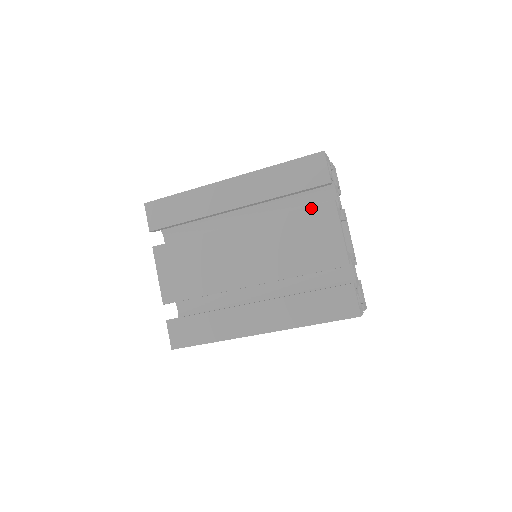
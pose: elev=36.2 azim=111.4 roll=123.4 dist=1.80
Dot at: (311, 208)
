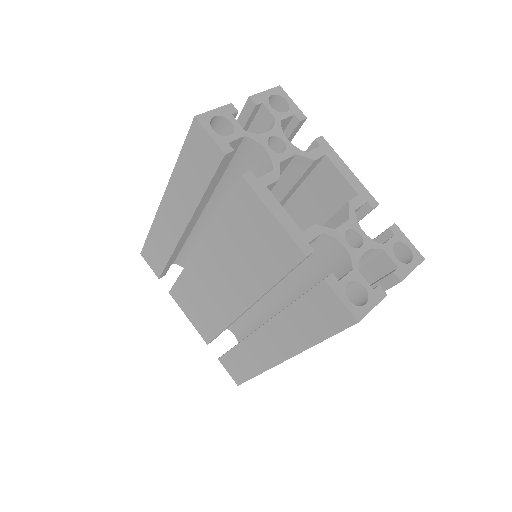
Dot at: (230, 199)
